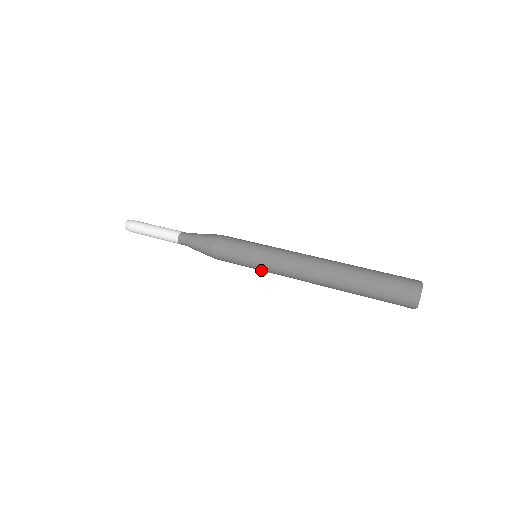
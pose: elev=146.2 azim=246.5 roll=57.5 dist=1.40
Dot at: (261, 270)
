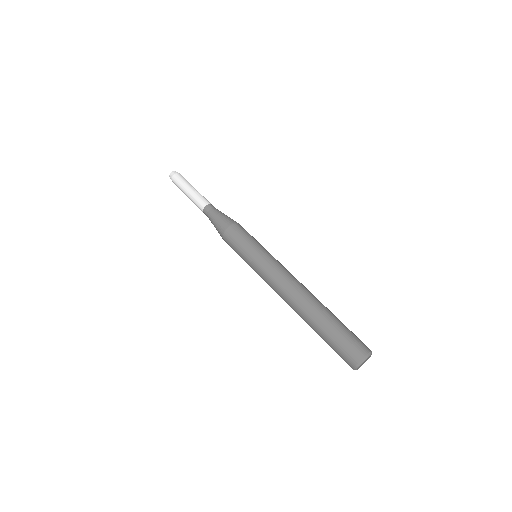
Dot at: occluded
